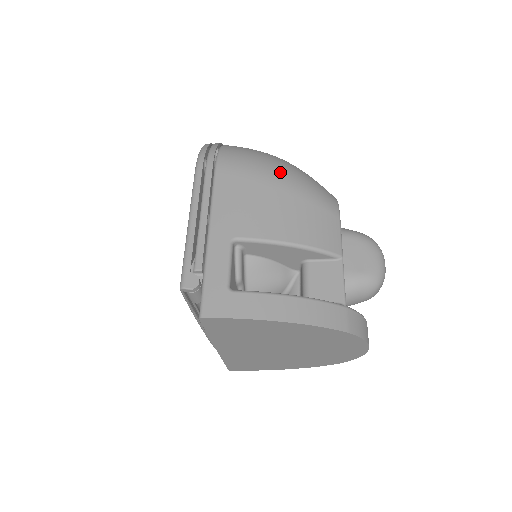
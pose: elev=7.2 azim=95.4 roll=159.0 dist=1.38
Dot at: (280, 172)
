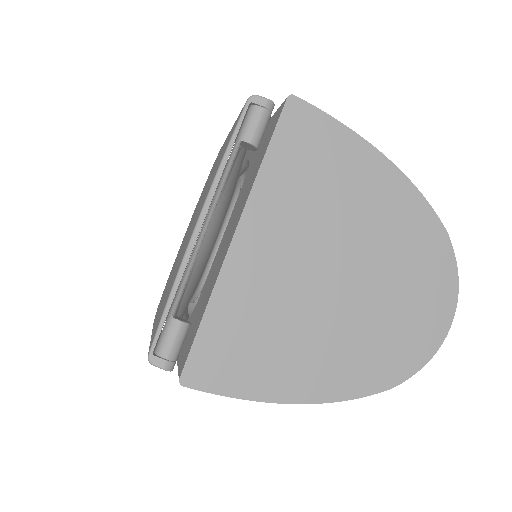
Dot at: occluded
